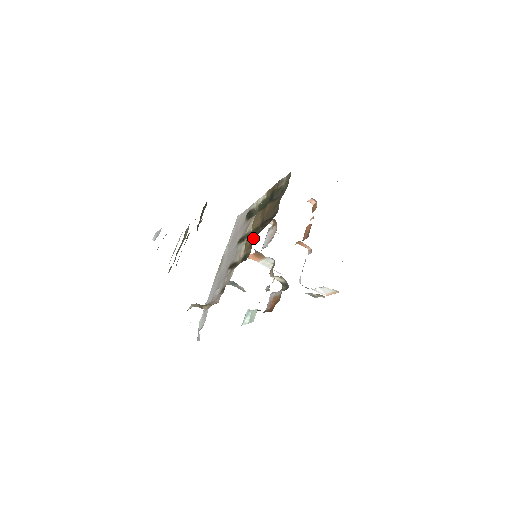
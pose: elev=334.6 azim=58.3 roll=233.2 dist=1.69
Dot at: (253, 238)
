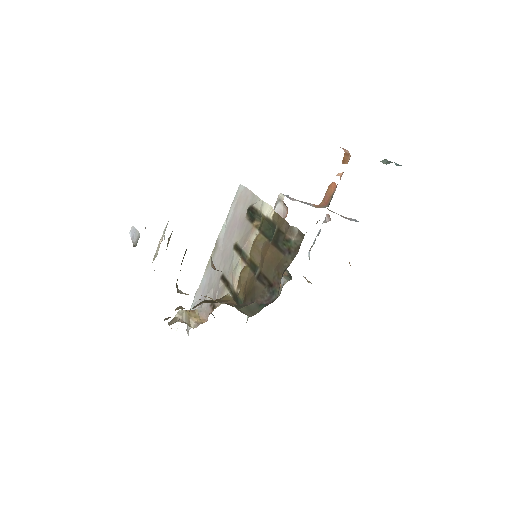
Dot at: (248, 283)
